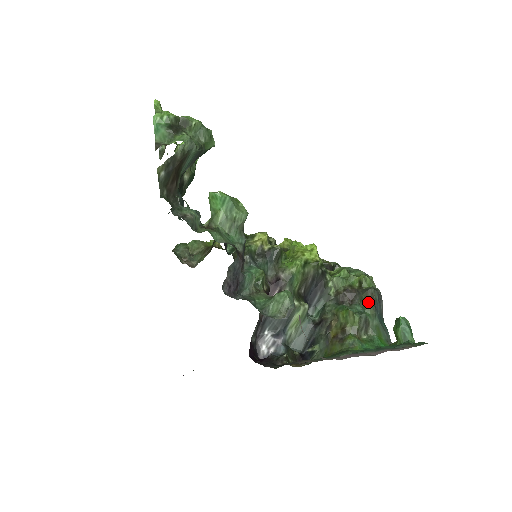
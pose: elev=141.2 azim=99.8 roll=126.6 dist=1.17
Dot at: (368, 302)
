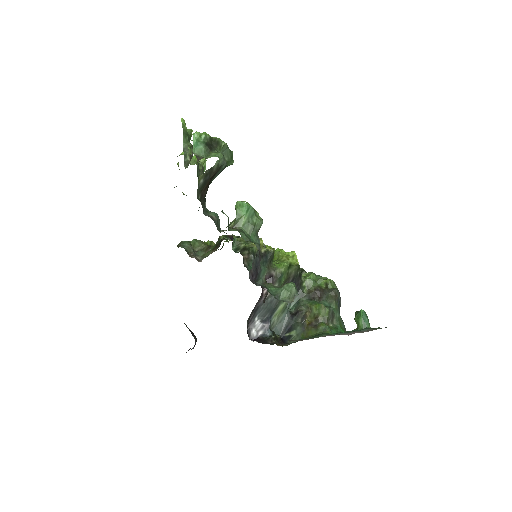
Dot at: (333, 299)
